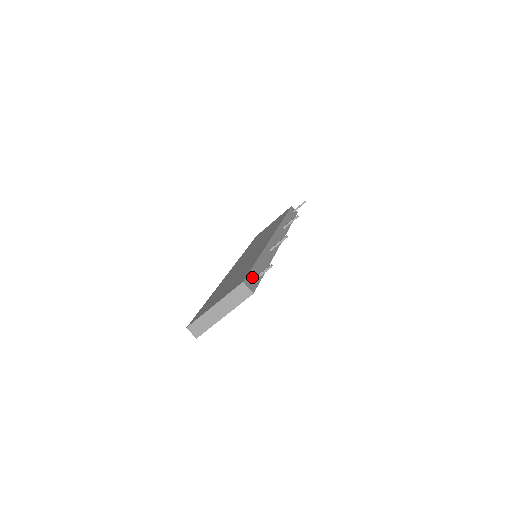
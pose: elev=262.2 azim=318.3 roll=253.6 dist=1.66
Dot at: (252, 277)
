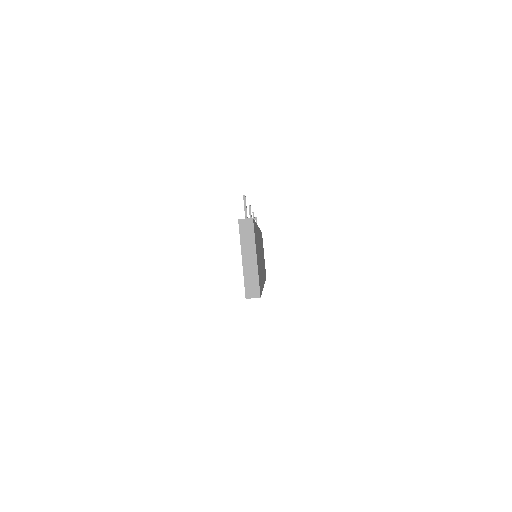
Dot at: occluded
